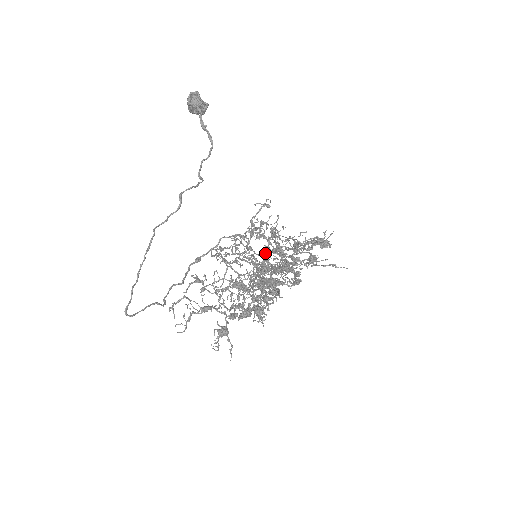
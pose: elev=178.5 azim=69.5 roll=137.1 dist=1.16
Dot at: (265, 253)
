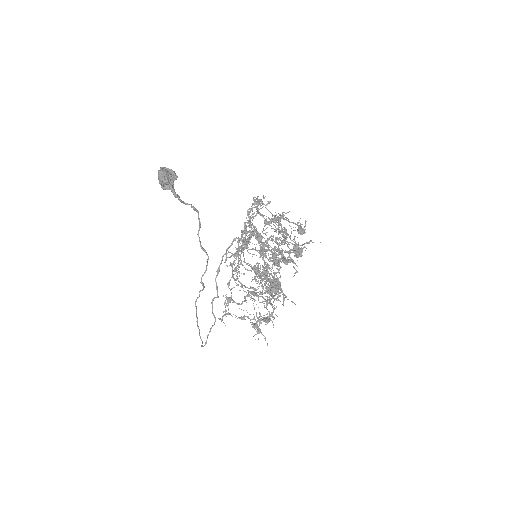
Dot at: (262, 254)
